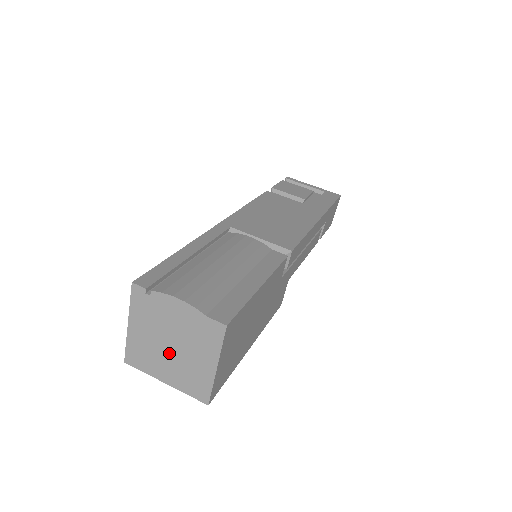
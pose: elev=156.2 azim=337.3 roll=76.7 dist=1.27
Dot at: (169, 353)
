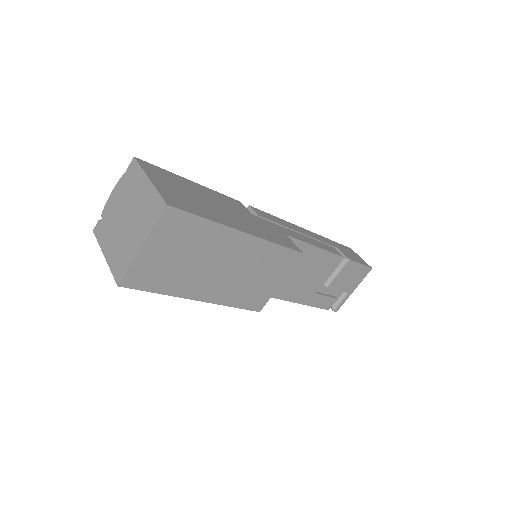
Dot at: (128, 225)
